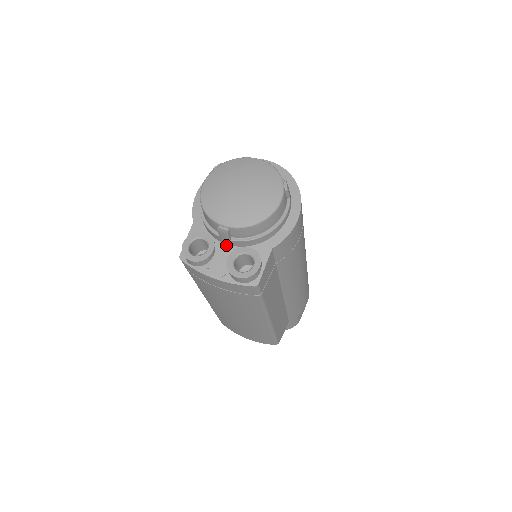
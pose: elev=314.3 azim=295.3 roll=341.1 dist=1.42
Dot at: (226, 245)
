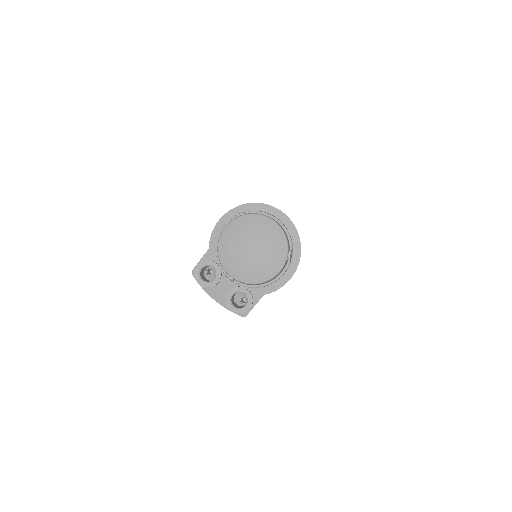
Dot at: occluded
